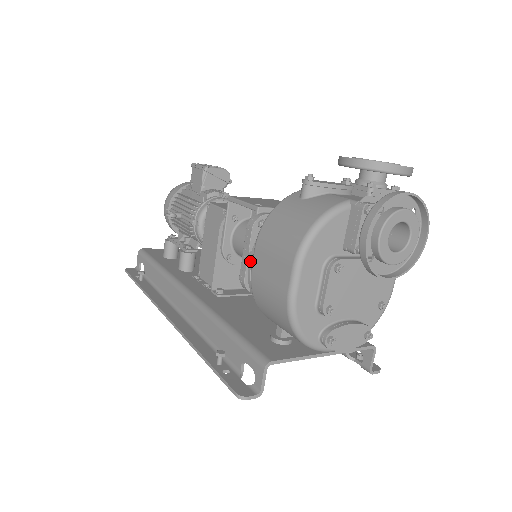
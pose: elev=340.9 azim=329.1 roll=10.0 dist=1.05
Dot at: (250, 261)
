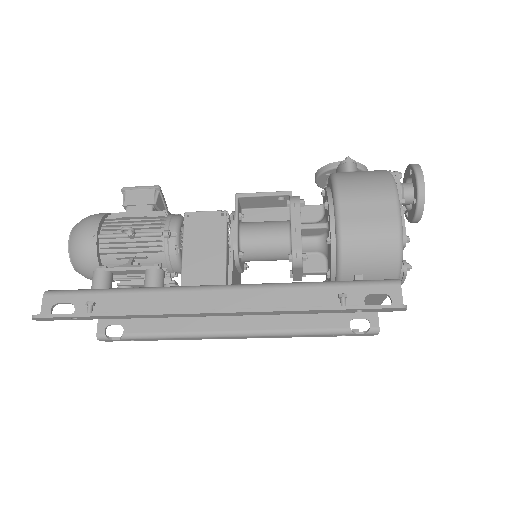
Dot at: (332, 216)
